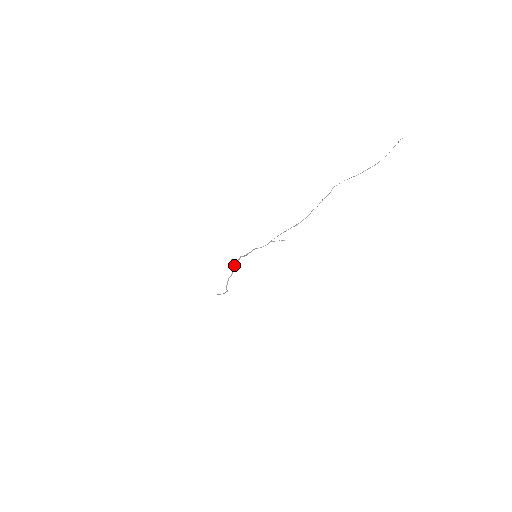
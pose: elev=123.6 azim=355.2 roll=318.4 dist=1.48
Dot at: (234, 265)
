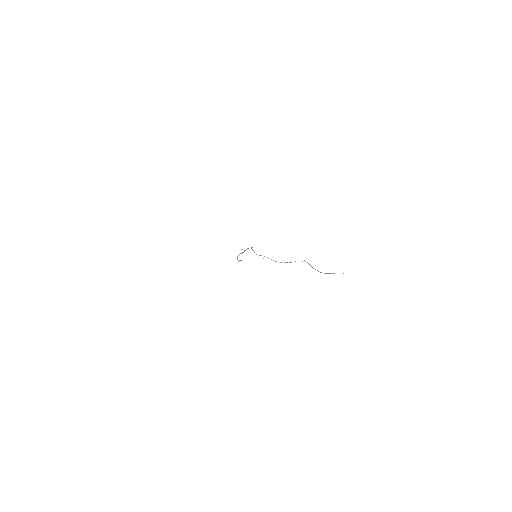
Dot at: occluded
